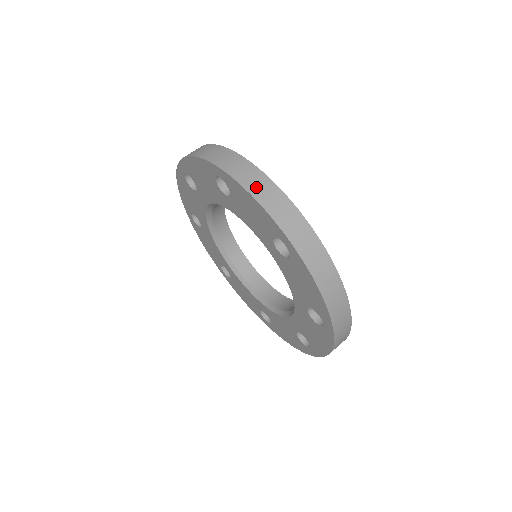
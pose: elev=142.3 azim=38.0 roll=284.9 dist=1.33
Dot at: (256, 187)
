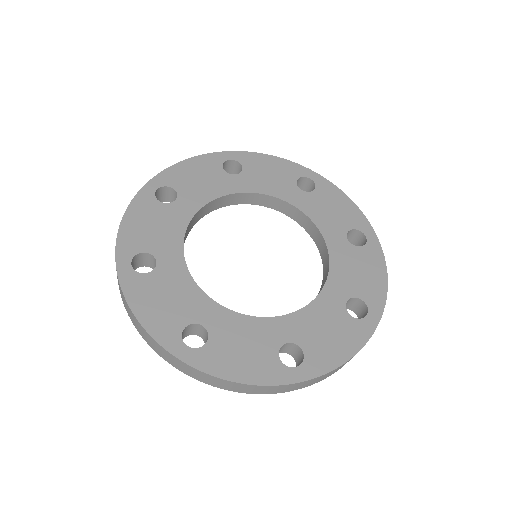
Dot at: (228, 387)
